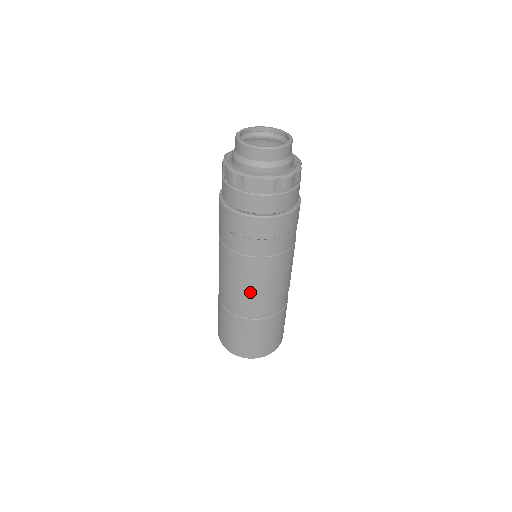
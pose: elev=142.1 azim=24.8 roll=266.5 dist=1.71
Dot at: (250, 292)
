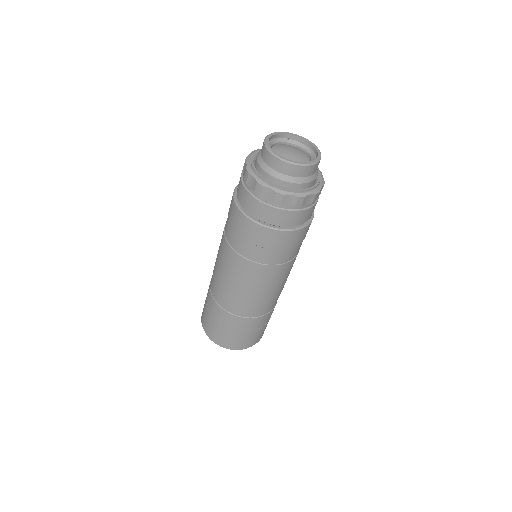
Dot at: (272, 293)
